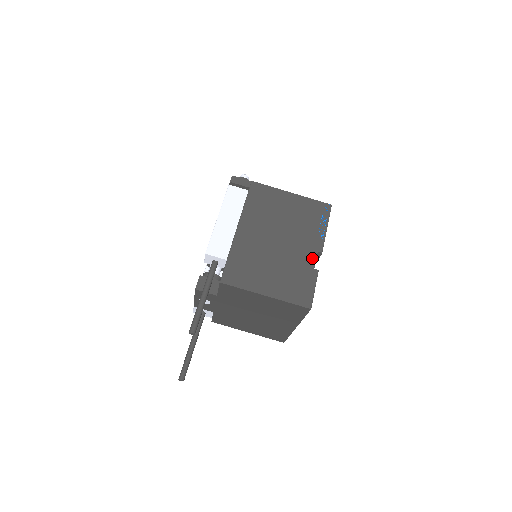
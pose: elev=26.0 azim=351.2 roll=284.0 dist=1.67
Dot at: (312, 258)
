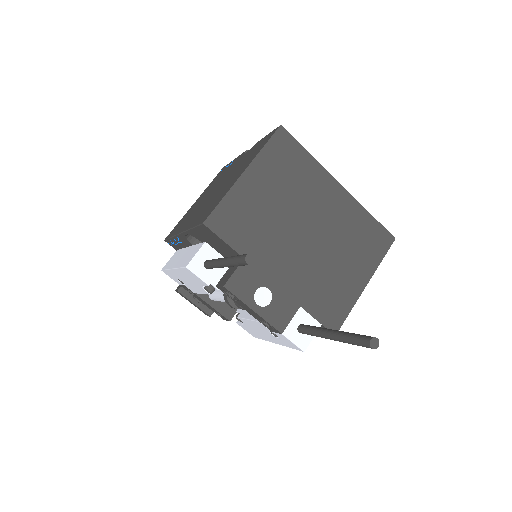
Dot at: occluded
